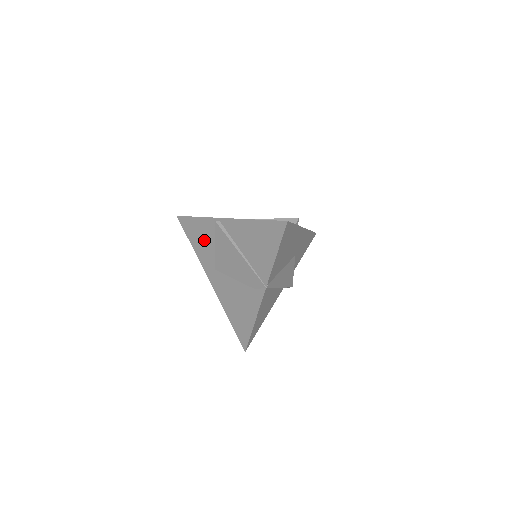
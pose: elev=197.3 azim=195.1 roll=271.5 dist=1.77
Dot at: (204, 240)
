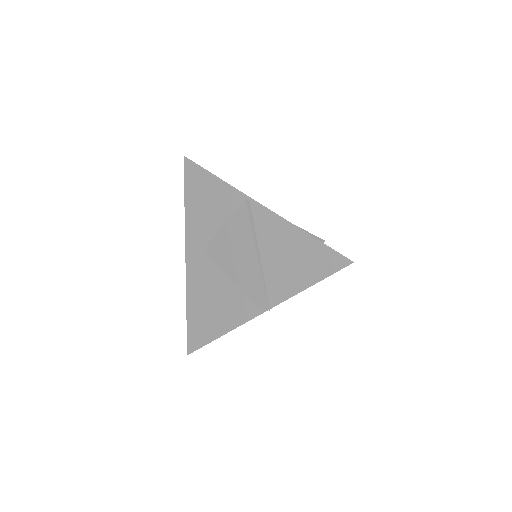
Dot at: (210, 208)
